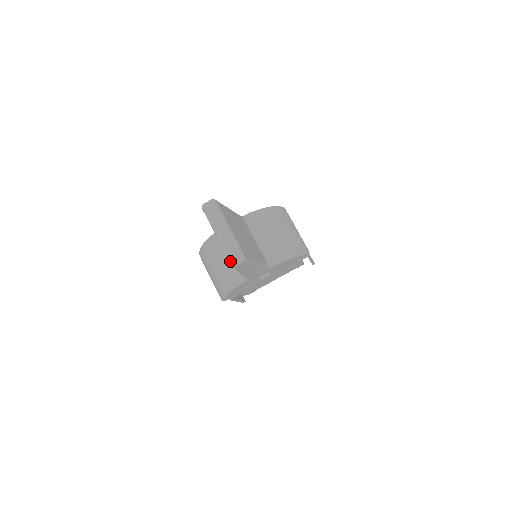
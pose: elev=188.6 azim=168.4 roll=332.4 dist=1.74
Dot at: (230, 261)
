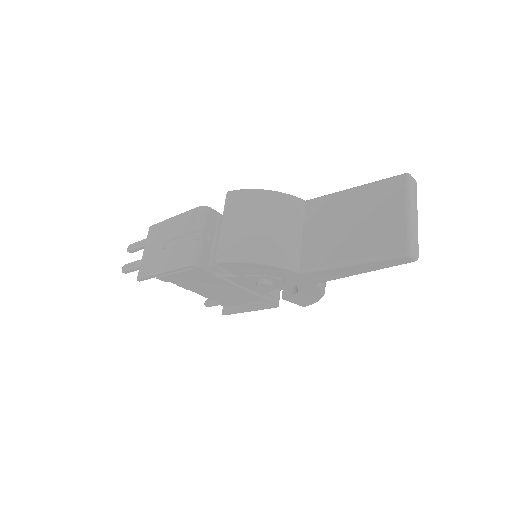
Dot at: (411, 247)
